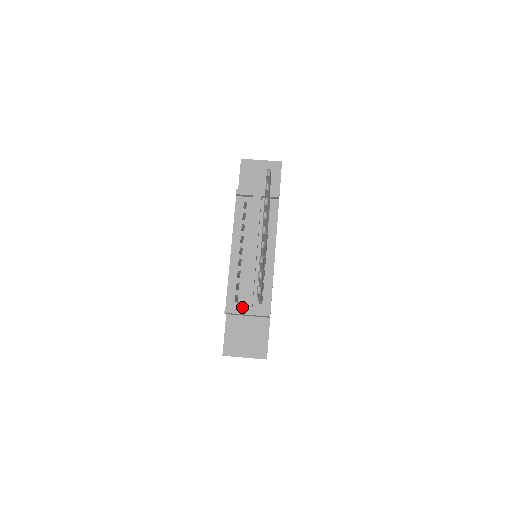
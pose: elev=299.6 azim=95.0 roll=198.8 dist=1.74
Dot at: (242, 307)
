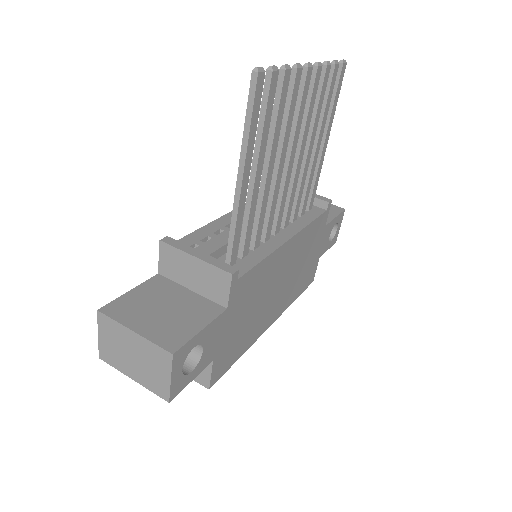
Dot at: occluded
